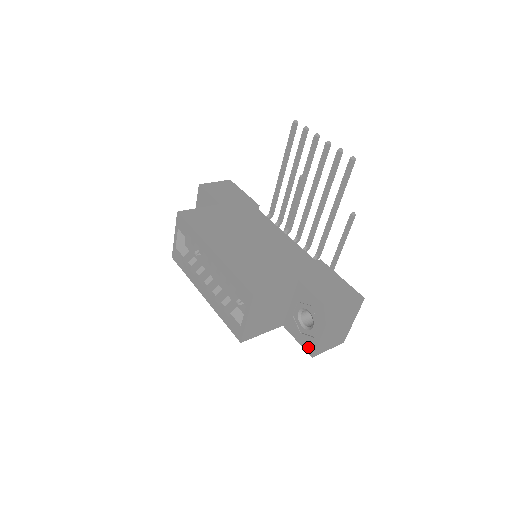
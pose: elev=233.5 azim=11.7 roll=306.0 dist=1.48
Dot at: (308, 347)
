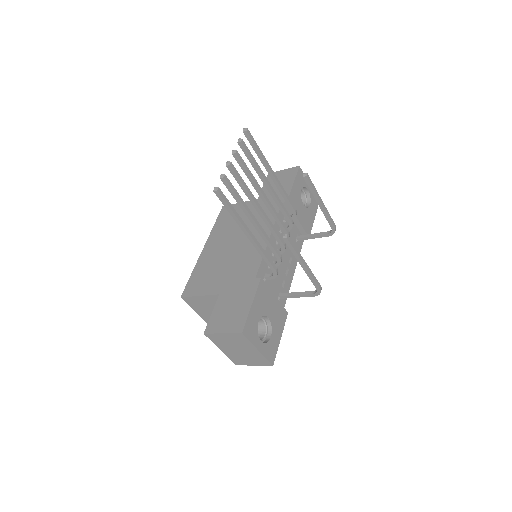
Dot at: occluded
